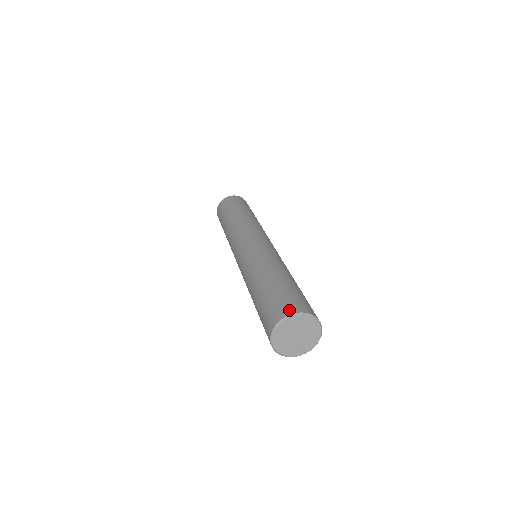
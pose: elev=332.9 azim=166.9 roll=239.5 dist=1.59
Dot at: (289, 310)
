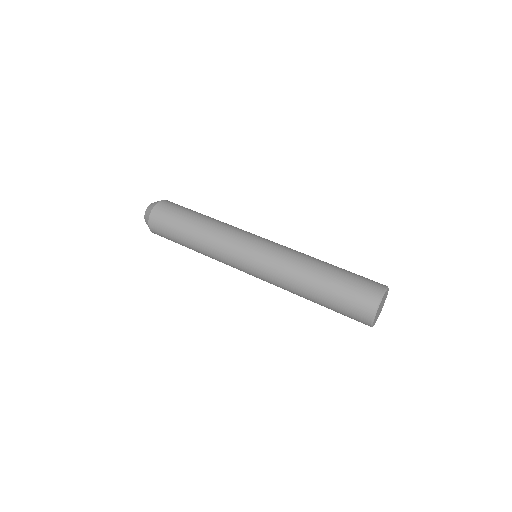
Dot at: (380, 286)
